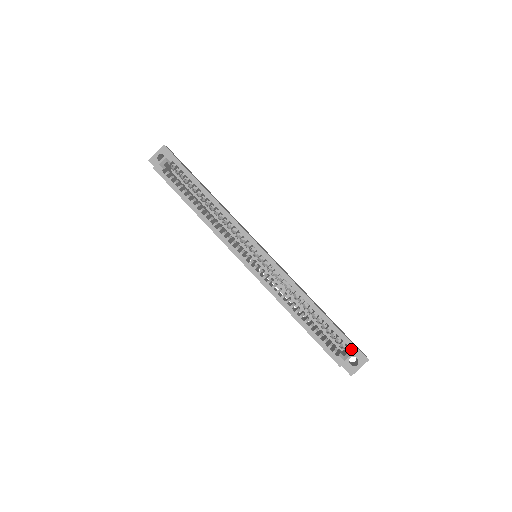
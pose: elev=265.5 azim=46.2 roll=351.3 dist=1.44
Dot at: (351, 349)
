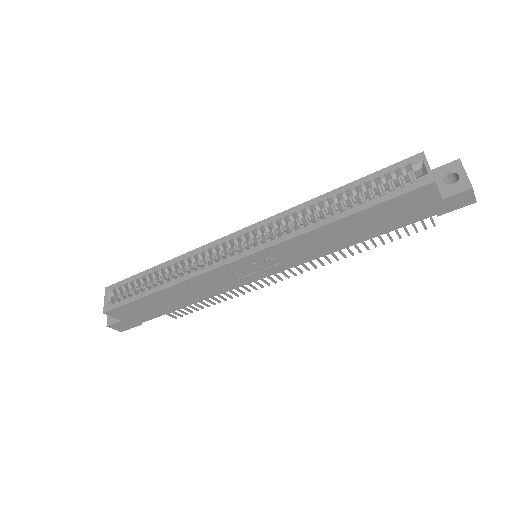
Dot at: (416, 161)
